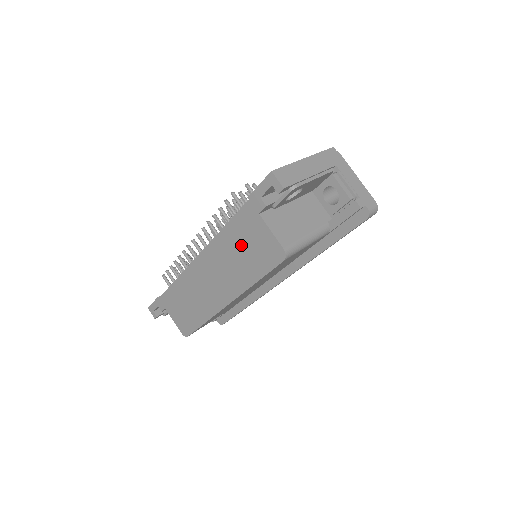
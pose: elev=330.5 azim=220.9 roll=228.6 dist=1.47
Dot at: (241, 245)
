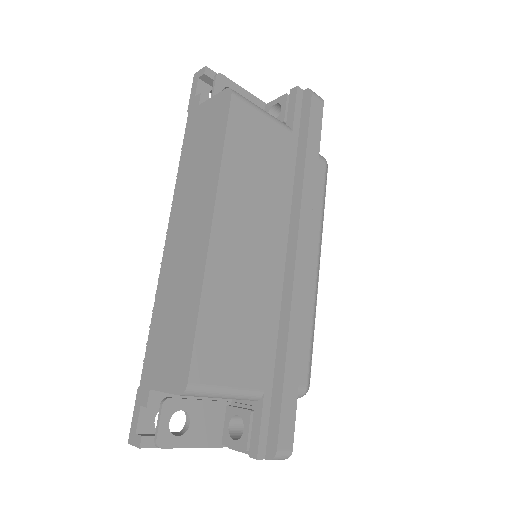
Dot at: (197, 147)
